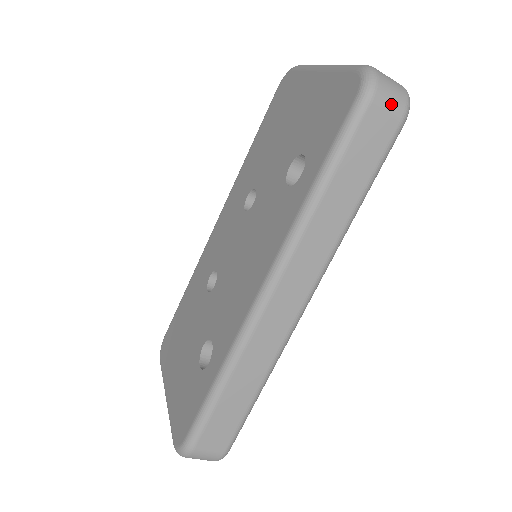
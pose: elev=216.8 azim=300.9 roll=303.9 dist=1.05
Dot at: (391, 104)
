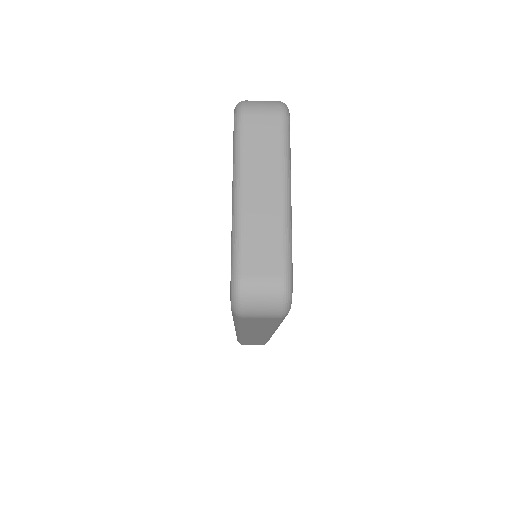
Dot at: (263, 315)
